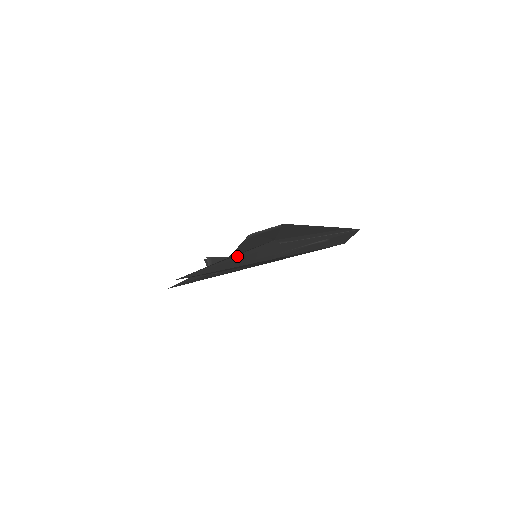
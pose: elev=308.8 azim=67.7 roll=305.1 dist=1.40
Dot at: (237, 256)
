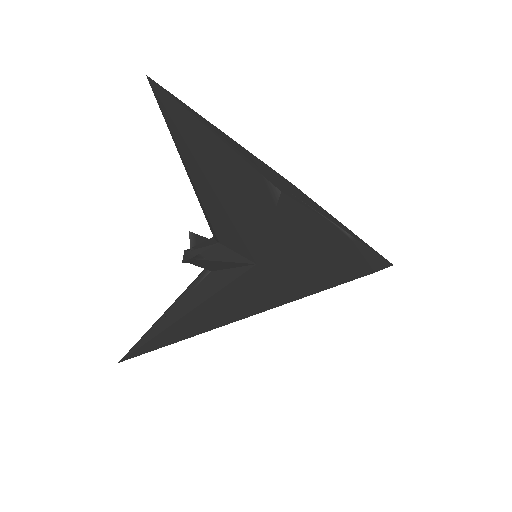
Dot at: (234, 141)
